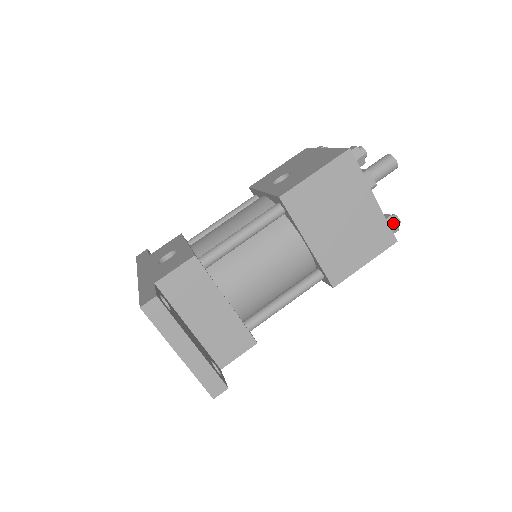
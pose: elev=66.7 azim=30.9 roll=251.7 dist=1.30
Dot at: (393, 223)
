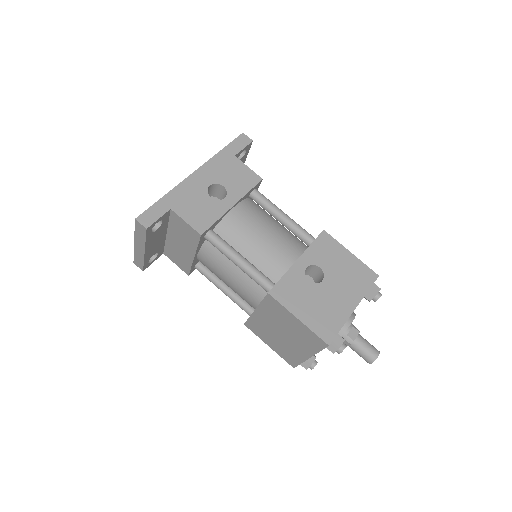
Dot at: (305, 366)
